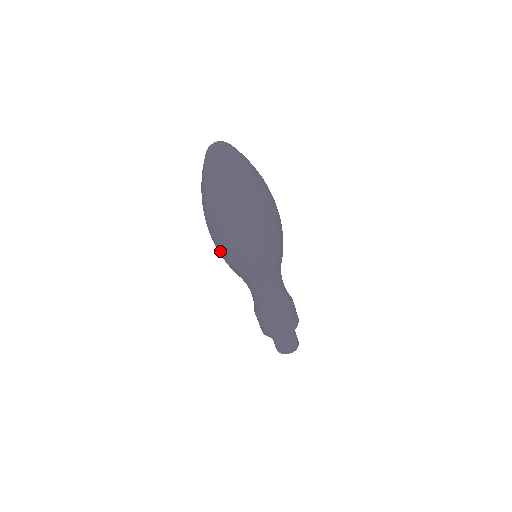
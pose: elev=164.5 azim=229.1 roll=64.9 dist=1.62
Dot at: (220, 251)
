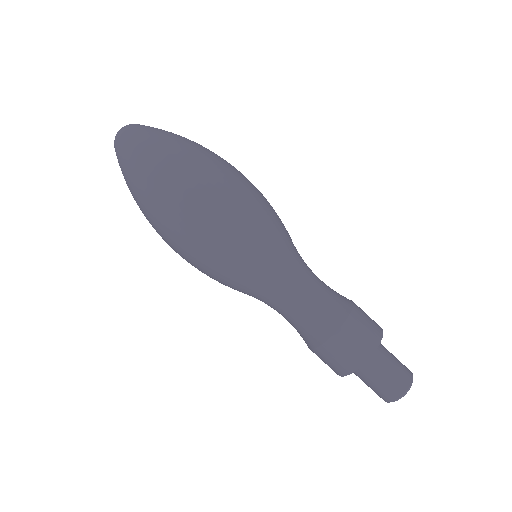
Dot at: occluded
